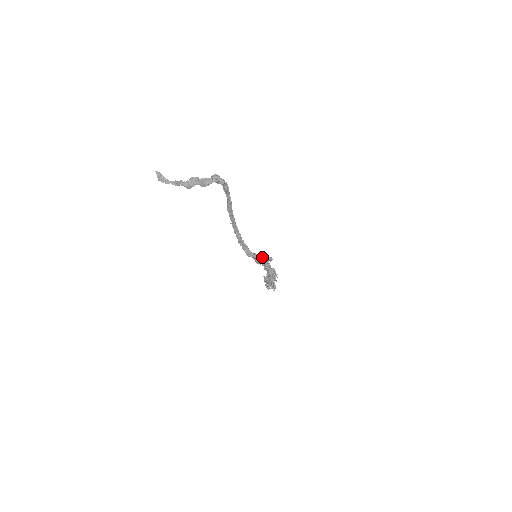
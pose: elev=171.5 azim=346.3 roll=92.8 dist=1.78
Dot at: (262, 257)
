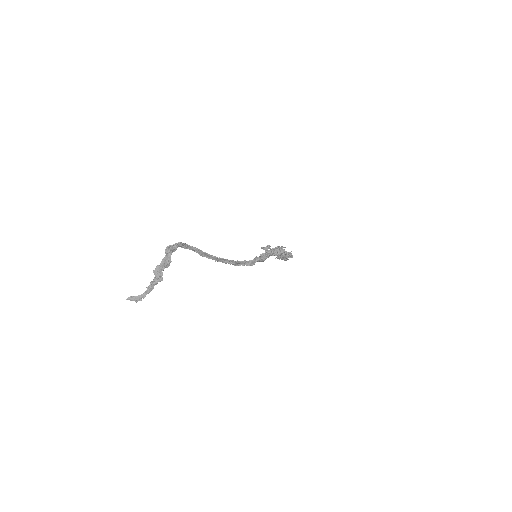
Dot at: (262, 254)
